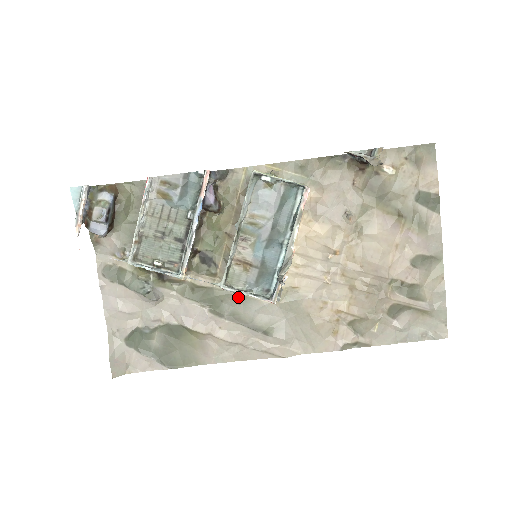
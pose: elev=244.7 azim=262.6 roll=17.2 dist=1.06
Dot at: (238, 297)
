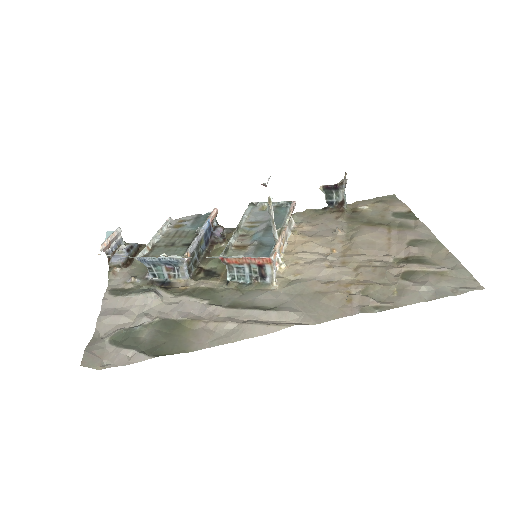
Dot at: (239, 291)
